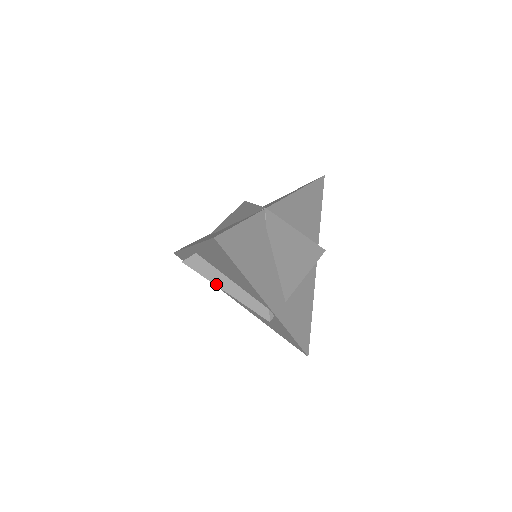
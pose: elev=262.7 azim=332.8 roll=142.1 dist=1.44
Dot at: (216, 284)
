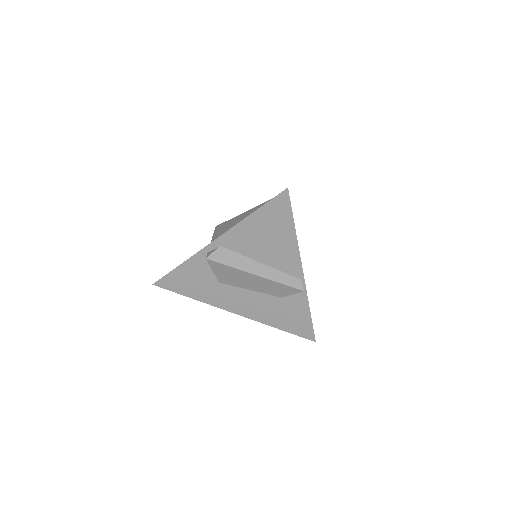
Dot at: (246, 270)
